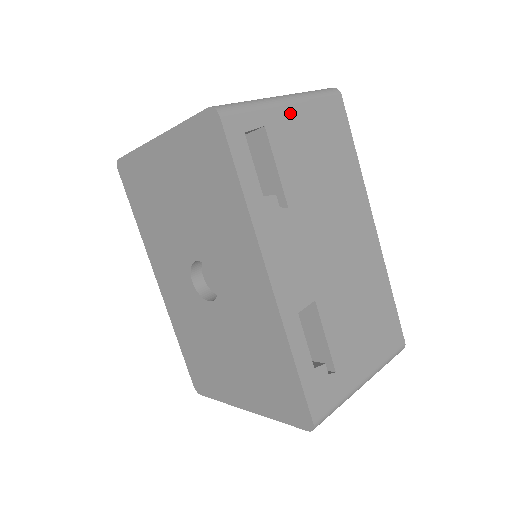
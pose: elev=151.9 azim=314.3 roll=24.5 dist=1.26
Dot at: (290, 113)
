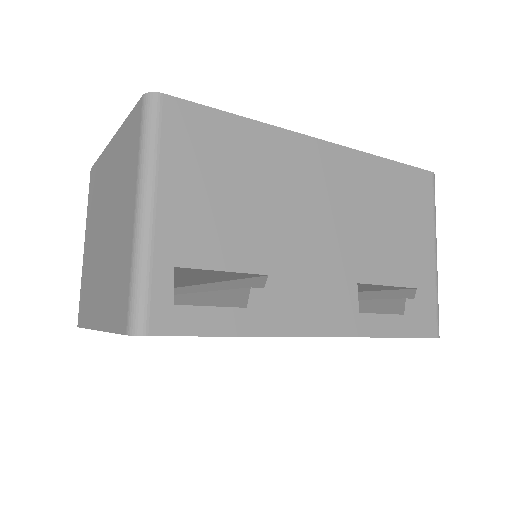
Dot at: (167, 213)
